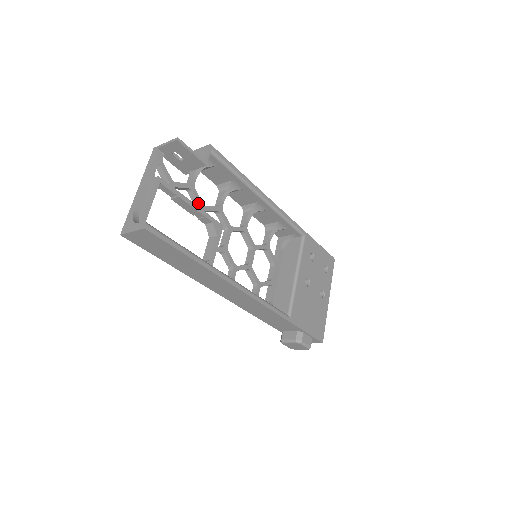
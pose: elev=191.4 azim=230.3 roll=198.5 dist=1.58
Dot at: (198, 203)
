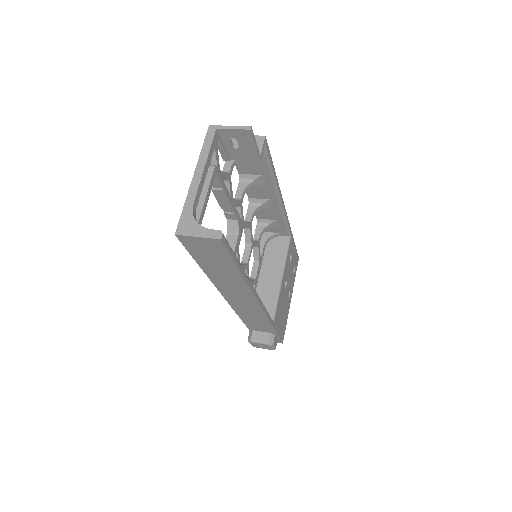
Dot at: occluded
